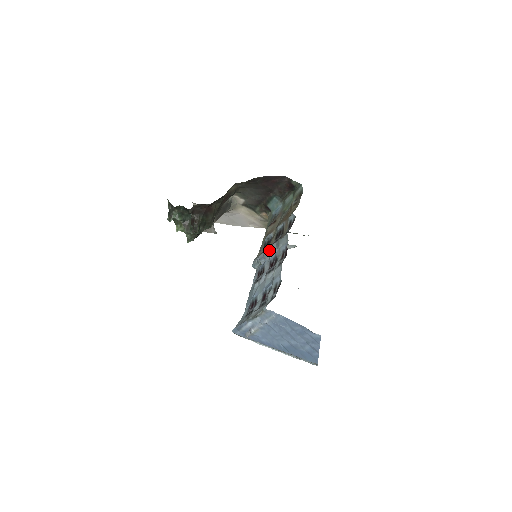
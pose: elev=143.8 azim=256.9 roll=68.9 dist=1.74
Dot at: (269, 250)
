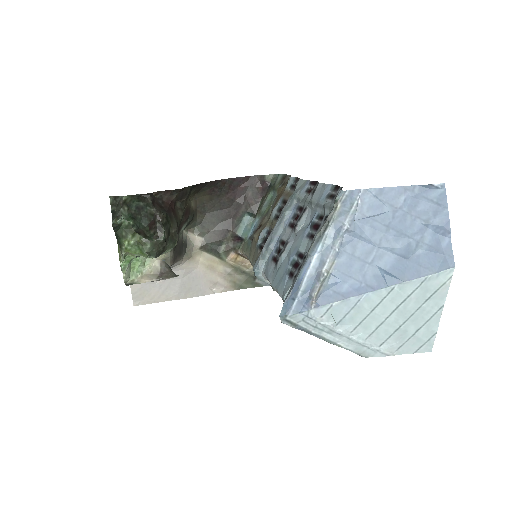
Dot at: (280, 217)
